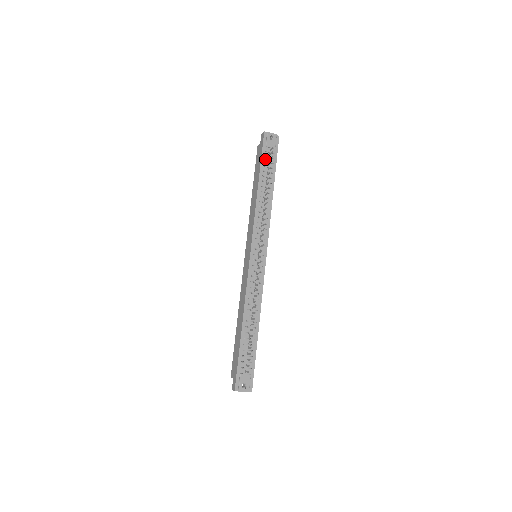
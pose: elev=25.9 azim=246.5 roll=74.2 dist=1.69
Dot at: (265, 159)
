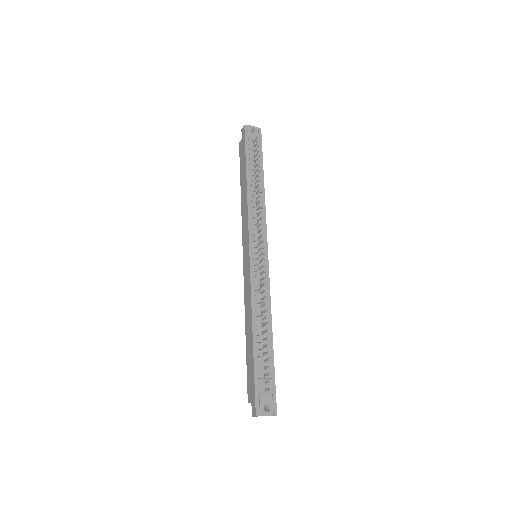
Dot at: (250, 152)
